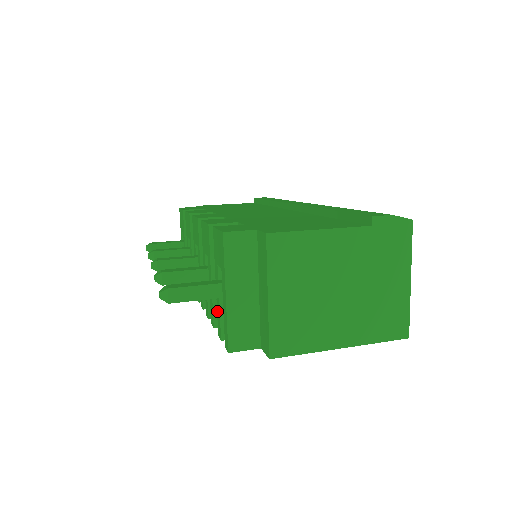
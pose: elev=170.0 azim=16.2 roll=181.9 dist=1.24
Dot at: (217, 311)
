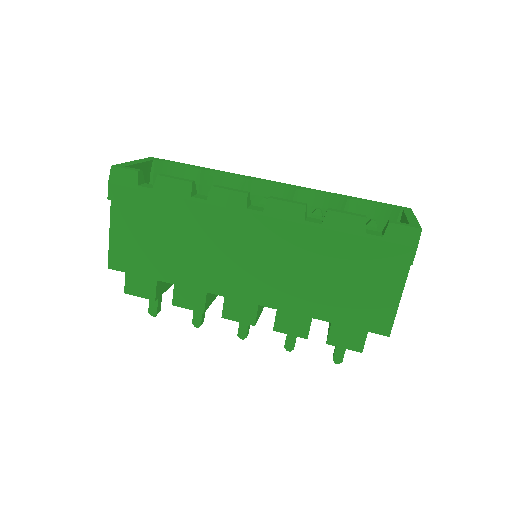
Dot at: occluded
